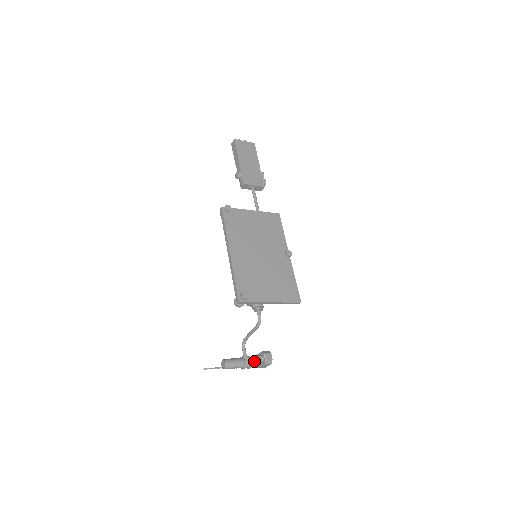
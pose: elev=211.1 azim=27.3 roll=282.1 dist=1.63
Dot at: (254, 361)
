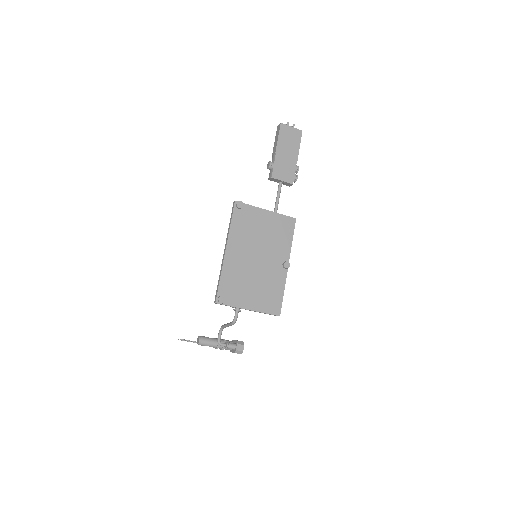
Dot at: (225, 347)
